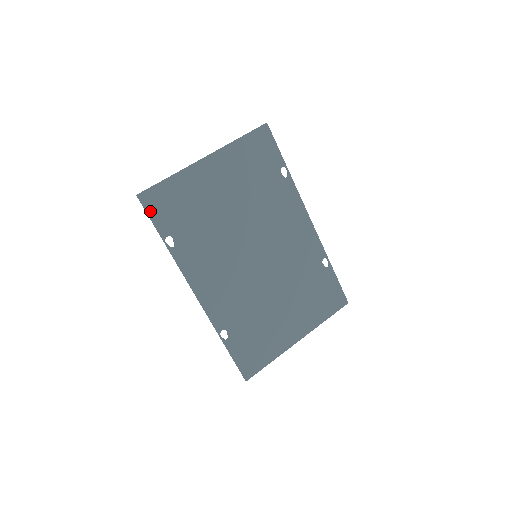
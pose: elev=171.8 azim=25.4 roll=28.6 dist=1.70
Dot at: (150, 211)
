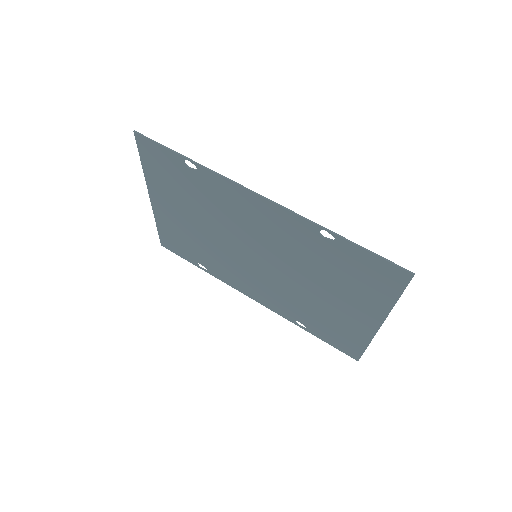
Dot at: (175, 252)
